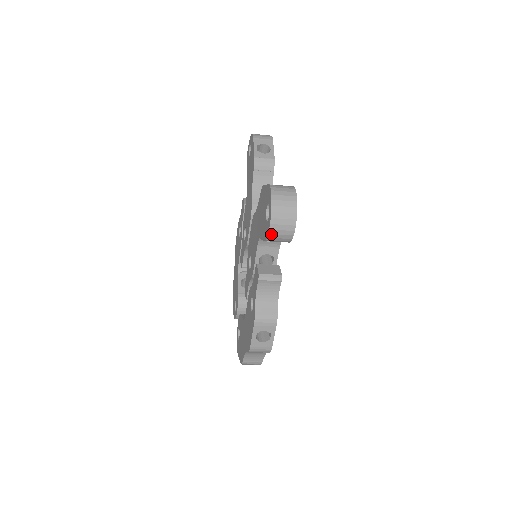
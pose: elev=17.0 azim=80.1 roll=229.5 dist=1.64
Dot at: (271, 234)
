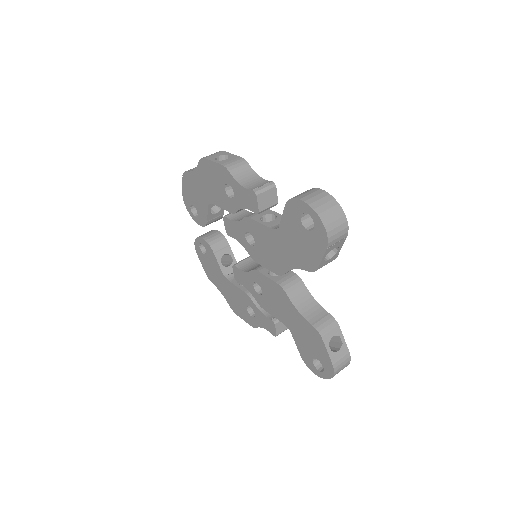
Dot at: (312, 369)
